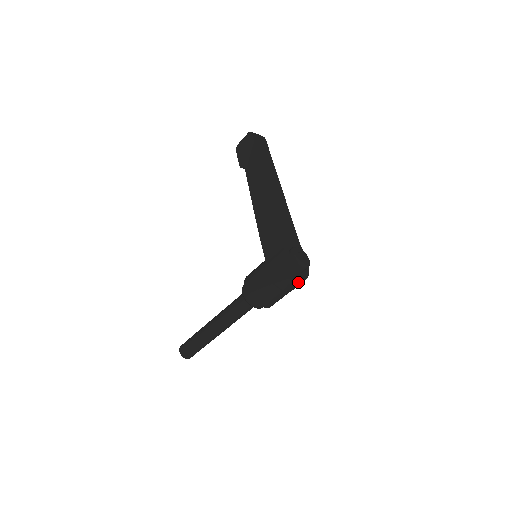
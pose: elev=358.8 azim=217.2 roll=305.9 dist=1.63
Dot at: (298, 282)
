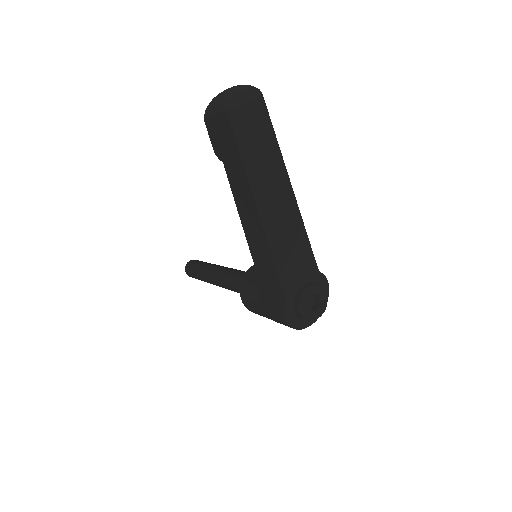
Dot at: (307, 325)
